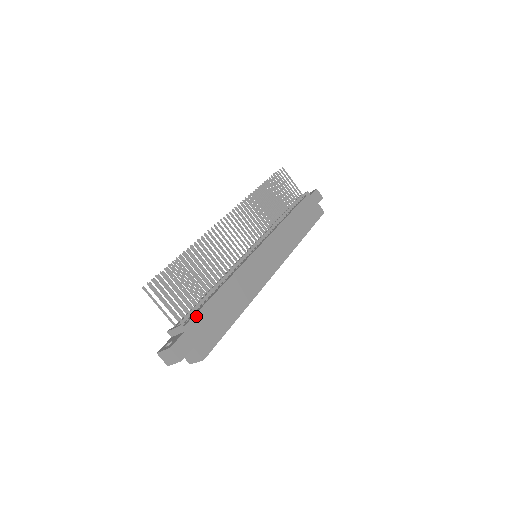
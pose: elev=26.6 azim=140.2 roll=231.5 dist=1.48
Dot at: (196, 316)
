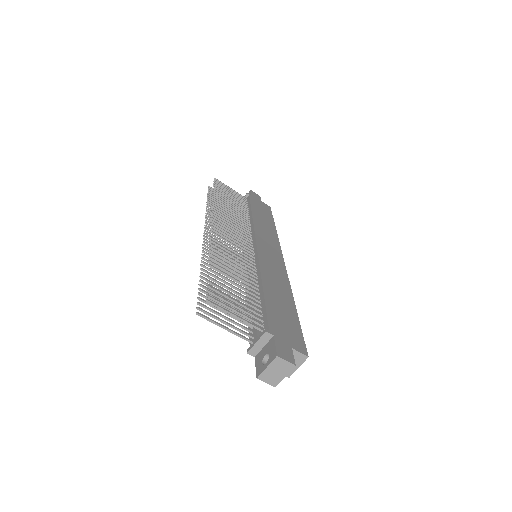
Dot at: (269, 317)
